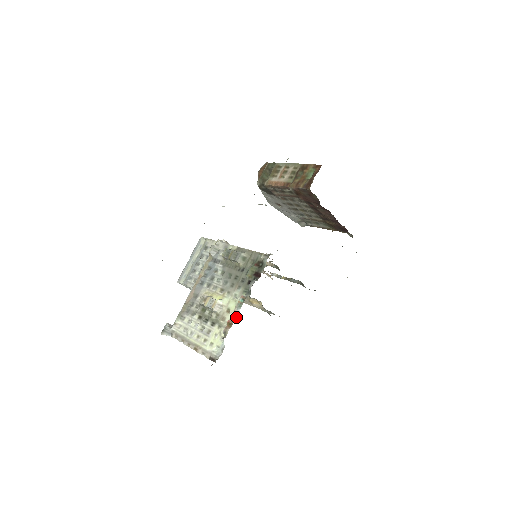
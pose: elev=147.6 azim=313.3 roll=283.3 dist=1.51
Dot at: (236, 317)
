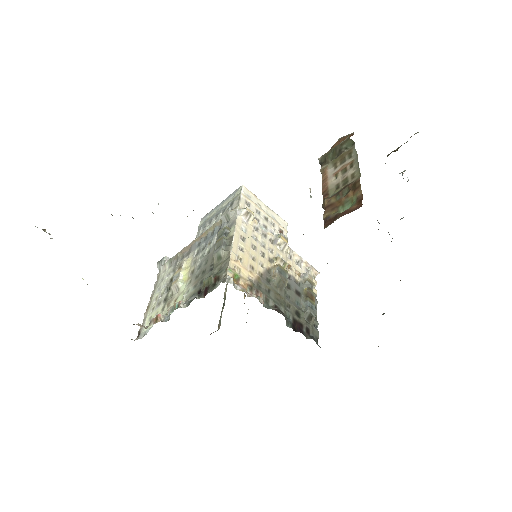
Dot at: (168, 316)
